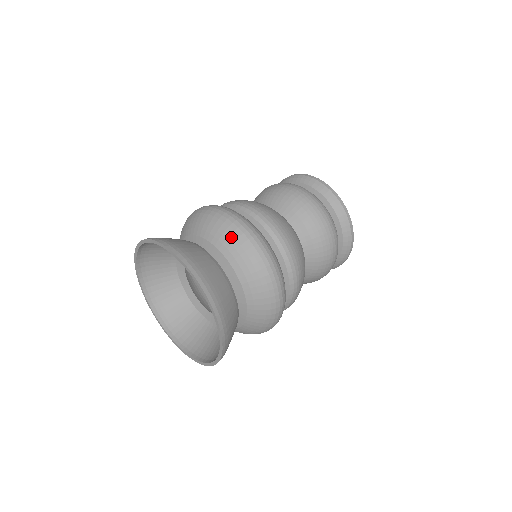
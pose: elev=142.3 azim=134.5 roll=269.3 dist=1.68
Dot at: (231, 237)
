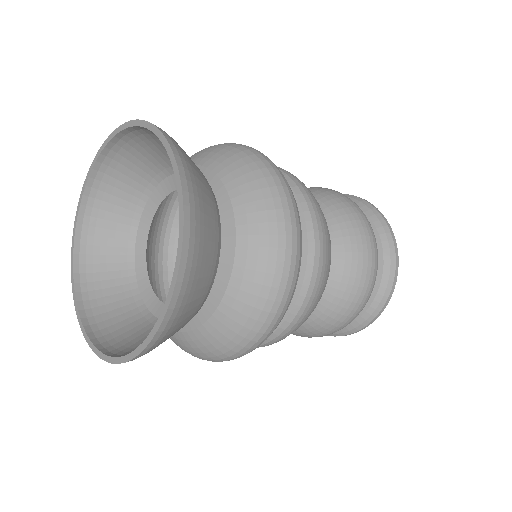
Dot at: (204, 150)
